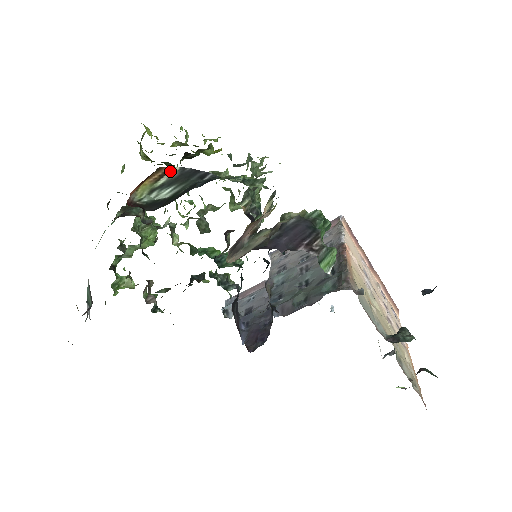
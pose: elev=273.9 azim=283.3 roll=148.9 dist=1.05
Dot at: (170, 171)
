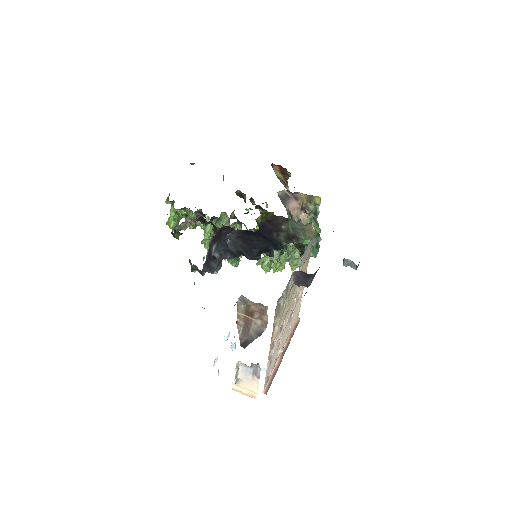
Dot at: (287, 188)
